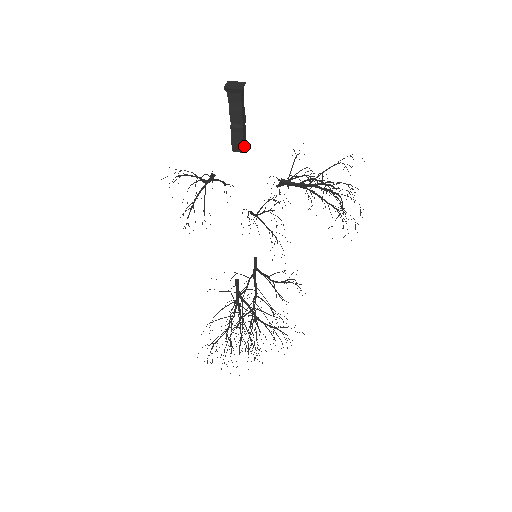
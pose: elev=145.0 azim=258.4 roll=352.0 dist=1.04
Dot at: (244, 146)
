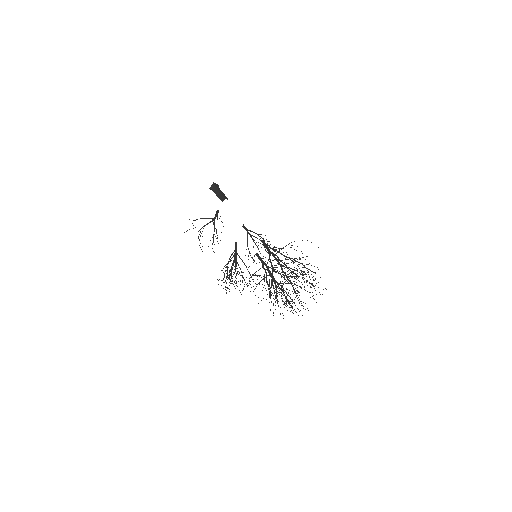
Dot at: occluded
